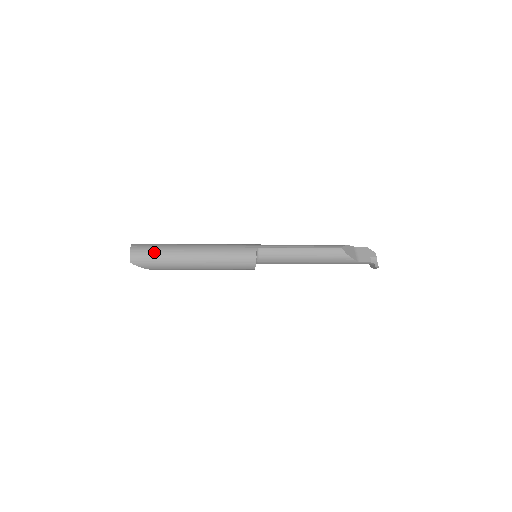
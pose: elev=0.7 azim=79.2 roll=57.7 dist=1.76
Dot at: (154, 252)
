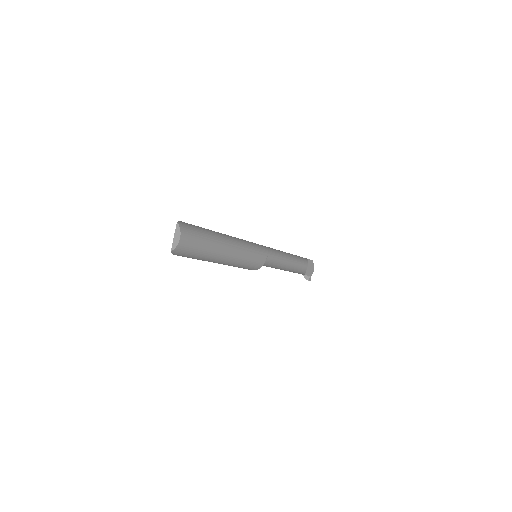
Dot at: (198, 246)
